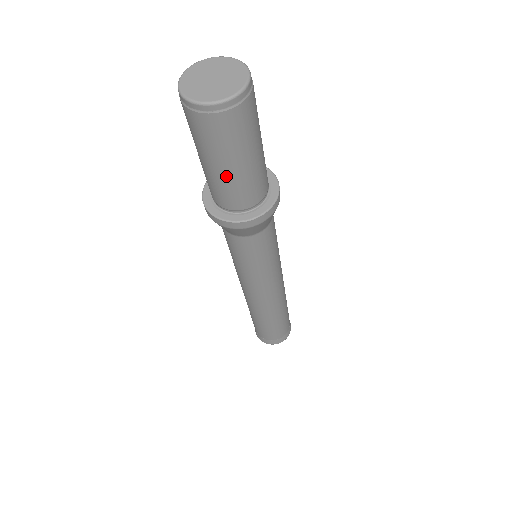
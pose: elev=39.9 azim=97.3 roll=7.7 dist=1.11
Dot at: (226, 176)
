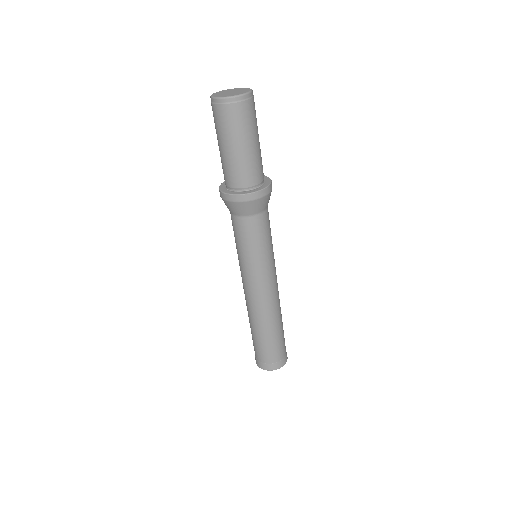
Dot at: (234, 155)
